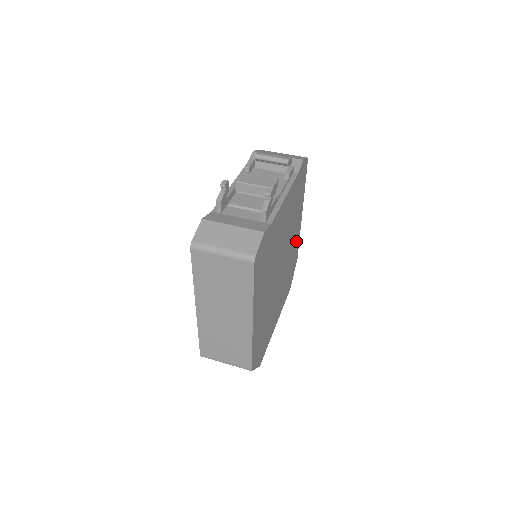
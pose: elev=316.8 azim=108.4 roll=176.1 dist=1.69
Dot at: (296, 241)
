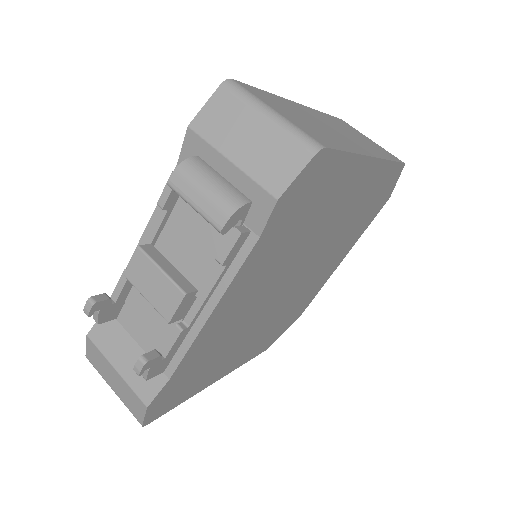
Dot at: (369, 186)
